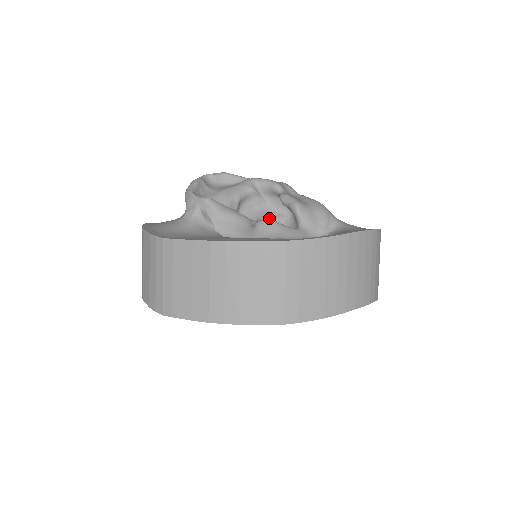
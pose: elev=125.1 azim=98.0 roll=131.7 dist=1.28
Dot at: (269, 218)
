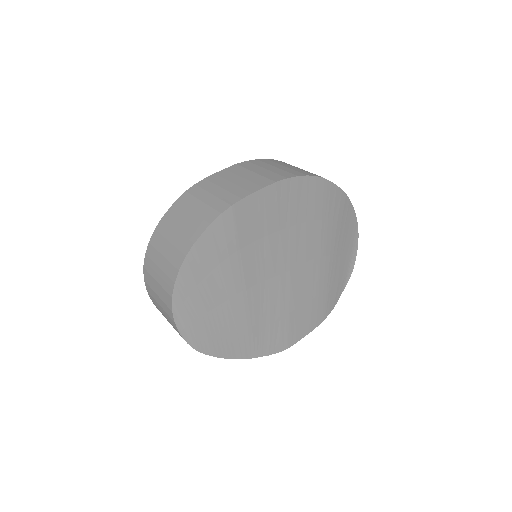
Dot at: occluded
